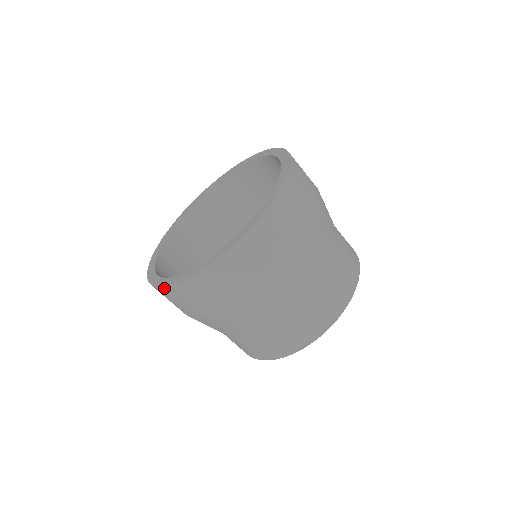
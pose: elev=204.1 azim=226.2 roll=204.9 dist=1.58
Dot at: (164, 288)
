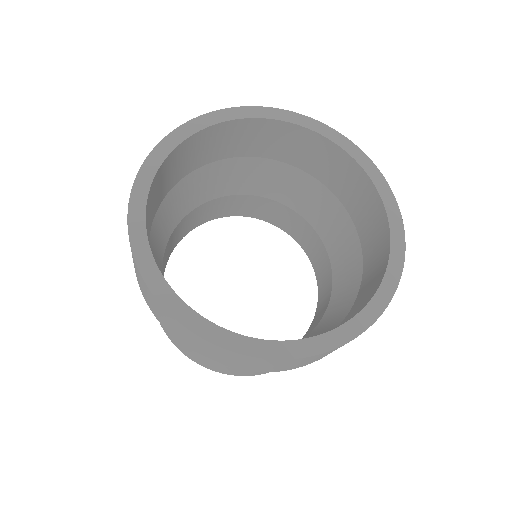
Dot at: (254, 357)
